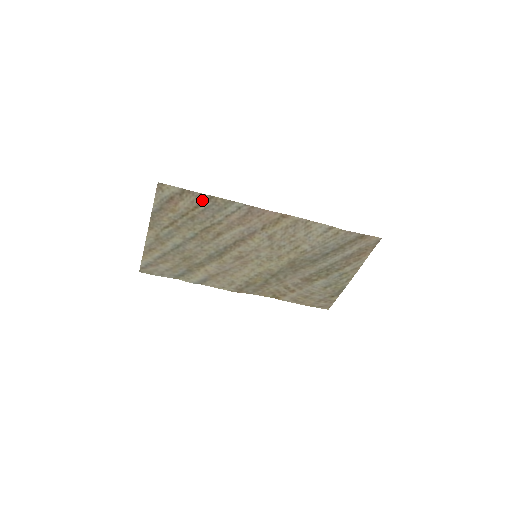
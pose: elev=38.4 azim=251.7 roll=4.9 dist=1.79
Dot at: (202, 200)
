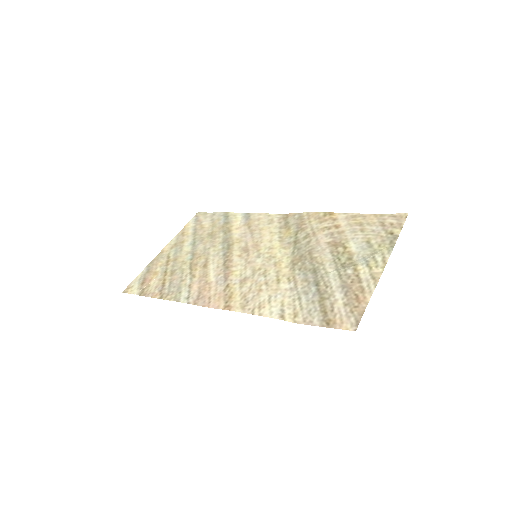
Dot at: (159, 291)
